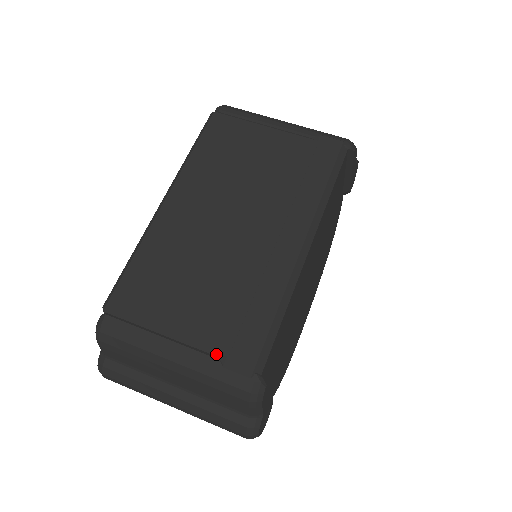
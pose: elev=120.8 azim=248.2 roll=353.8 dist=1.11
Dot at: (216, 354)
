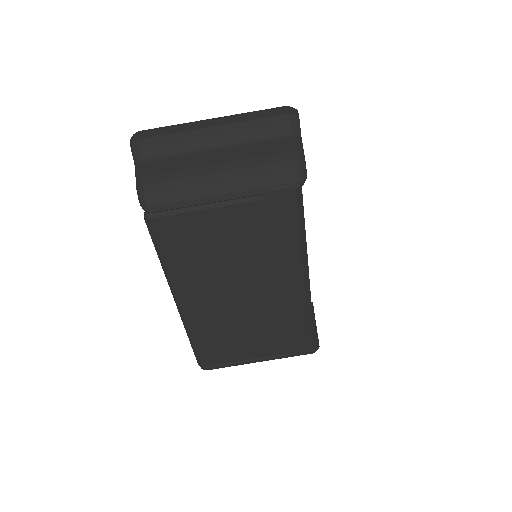
Dot at: (284, 354)
